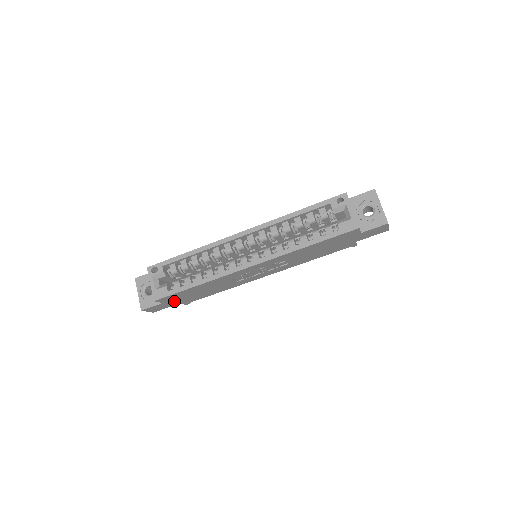
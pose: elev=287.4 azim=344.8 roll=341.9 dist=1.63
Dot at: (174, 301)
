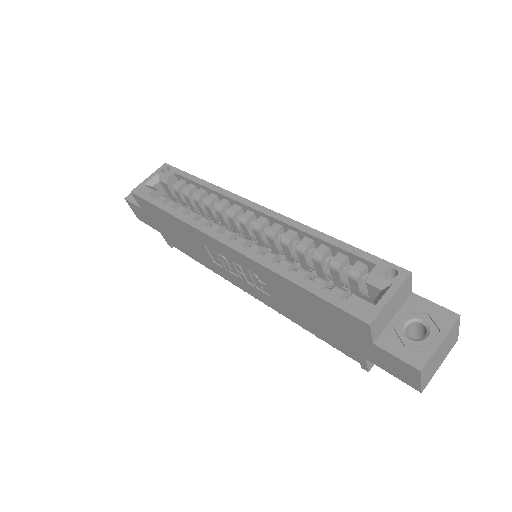
Dot at: (153, 220)
